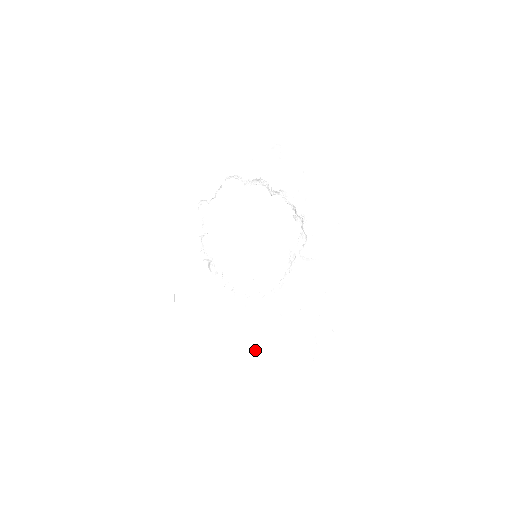
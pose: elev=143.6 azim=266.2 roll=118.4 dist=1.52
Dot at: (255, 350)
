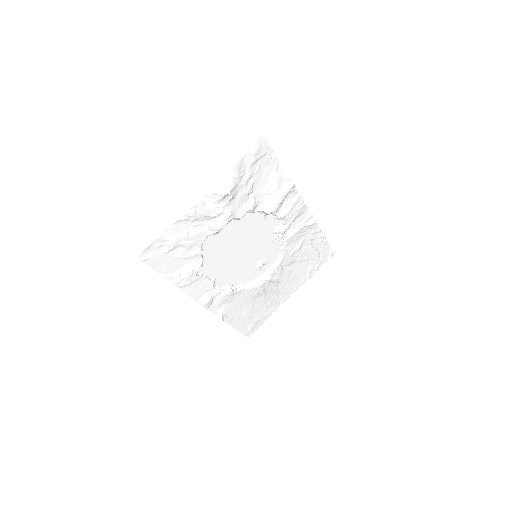
Dot at: (287, 288)
